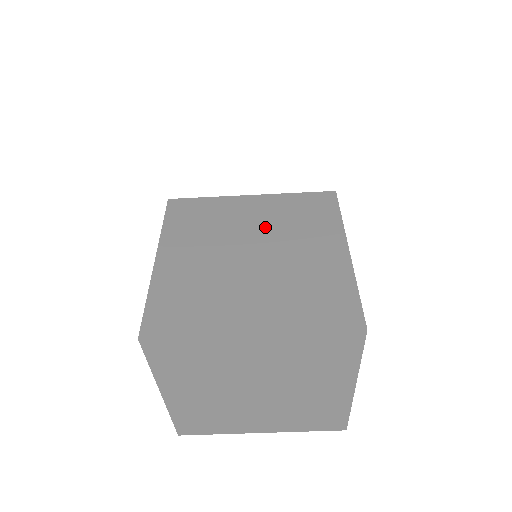
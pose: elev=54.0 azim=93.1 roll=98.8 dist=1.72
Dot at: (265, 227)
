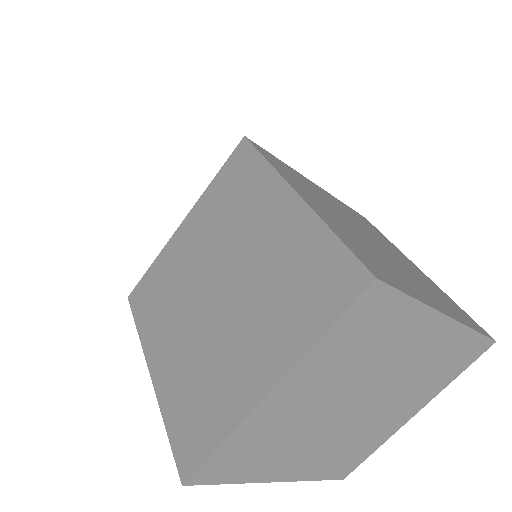
Dot at: (353, 218)
